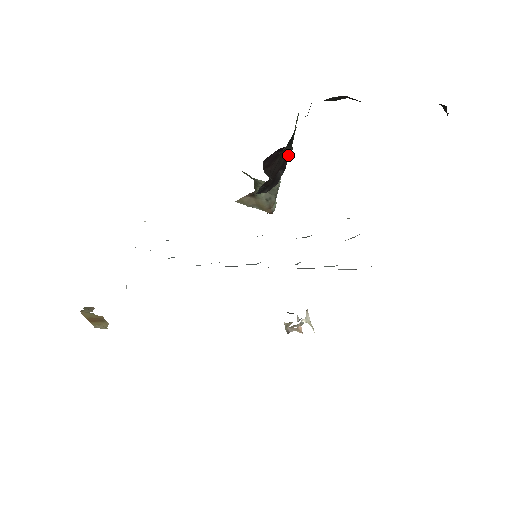
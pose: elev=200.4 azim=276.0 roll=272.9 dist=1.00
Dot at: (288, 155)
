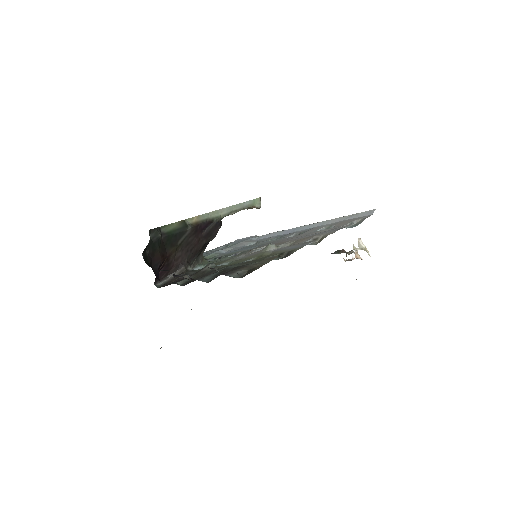
Dot at: (193, 230)
